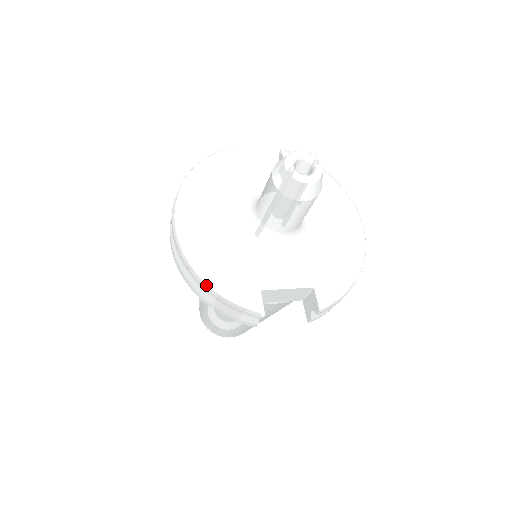
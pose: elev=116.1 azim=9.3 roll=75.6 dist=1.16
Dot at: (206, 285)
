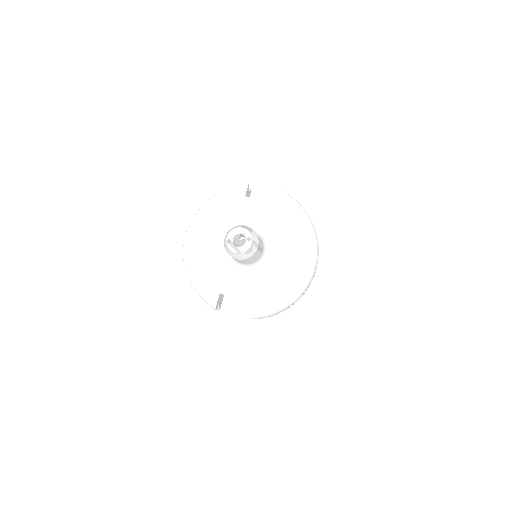
Dot at: (189, 280)
